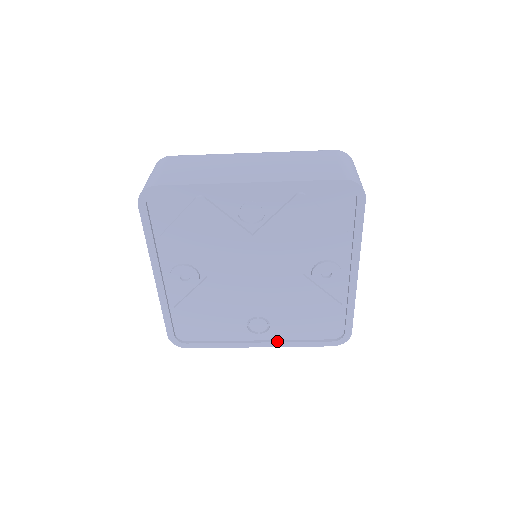
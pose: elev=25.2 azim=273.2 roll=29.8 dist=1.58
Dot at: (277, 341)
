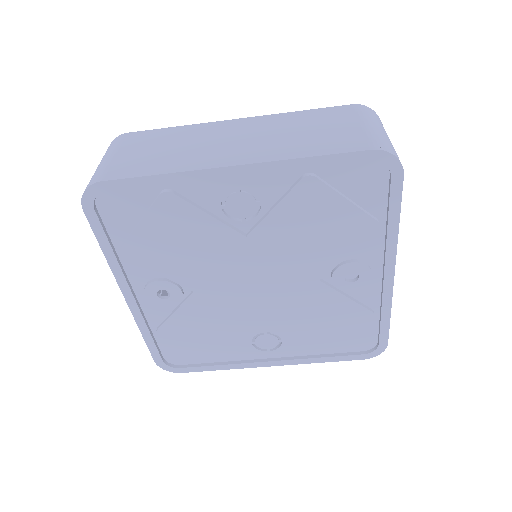
Dot at: (292, 358)
